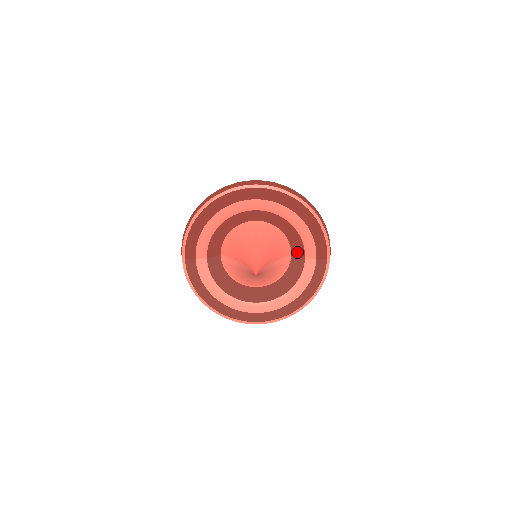
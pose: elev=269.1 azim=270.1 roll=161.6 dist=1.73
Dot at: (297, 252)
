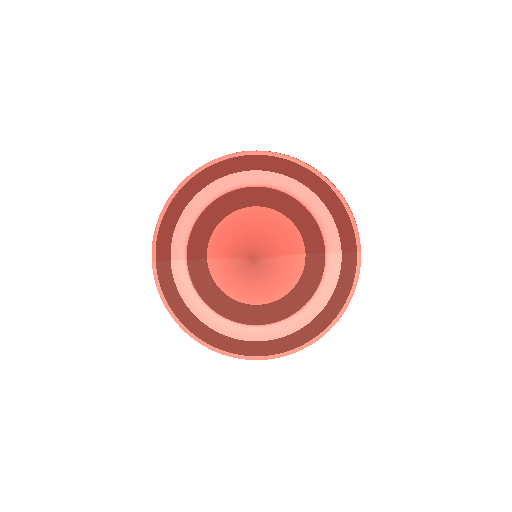
Dot at: (313, 247)
